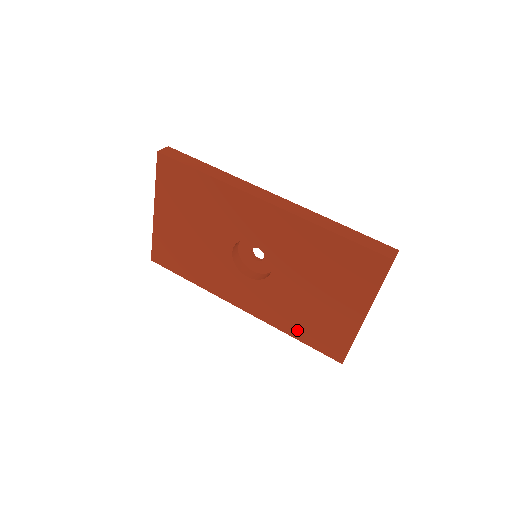
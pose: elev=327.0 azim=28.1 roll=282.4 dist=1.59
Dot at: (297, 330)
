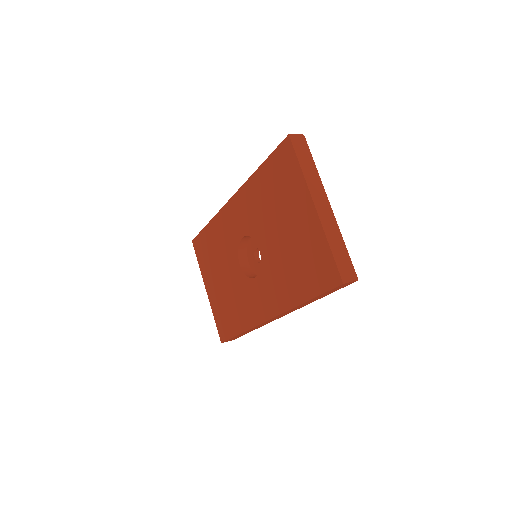
Dot at: (301, 289)
